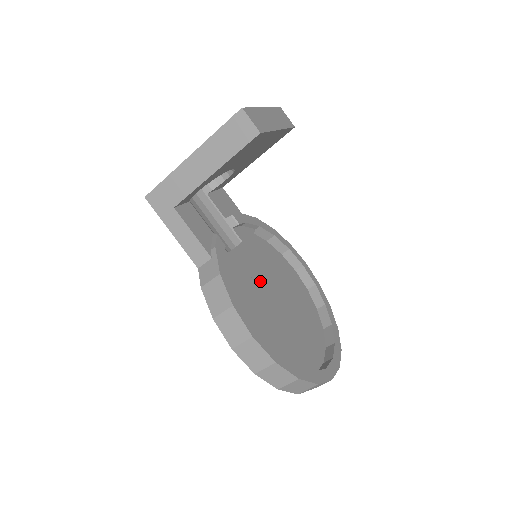
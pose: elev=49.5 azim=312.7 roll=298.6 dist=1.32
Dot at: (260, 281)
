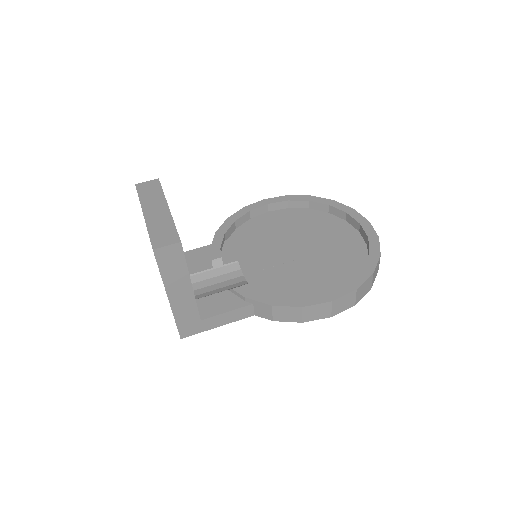
Dot at: (276, 259)
